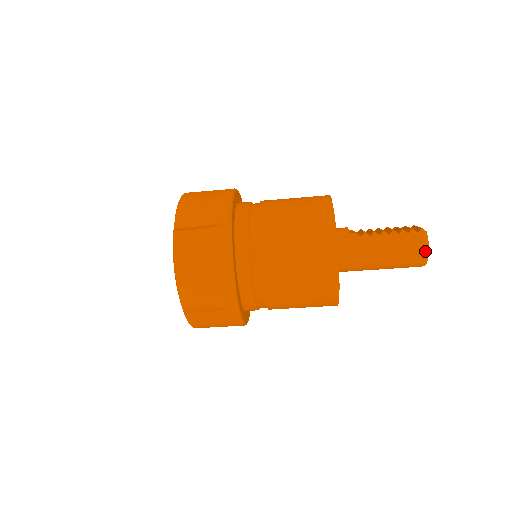
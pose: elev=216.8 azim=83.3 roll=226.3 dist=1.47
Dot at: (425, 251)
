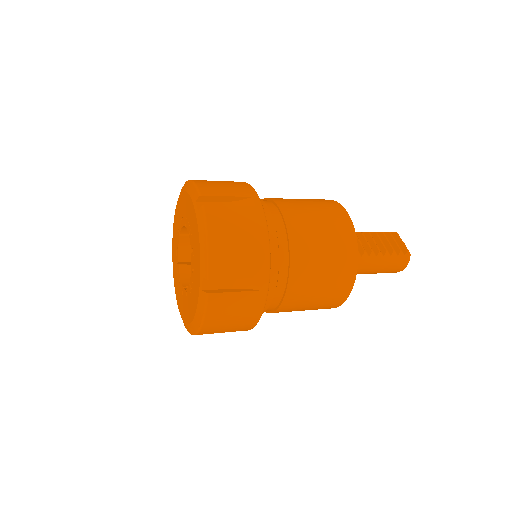
Dot at: (402, 270)
